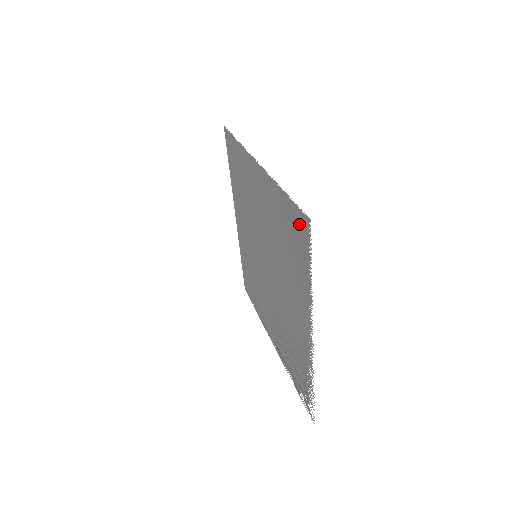
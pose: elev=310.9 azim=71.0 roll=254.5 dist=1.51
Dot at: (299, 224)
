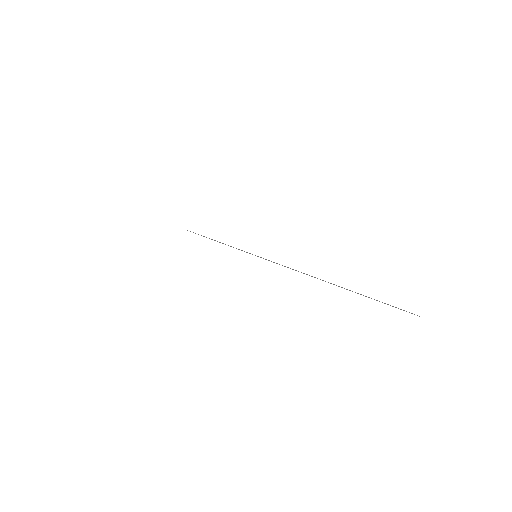
Dot at: occluded
